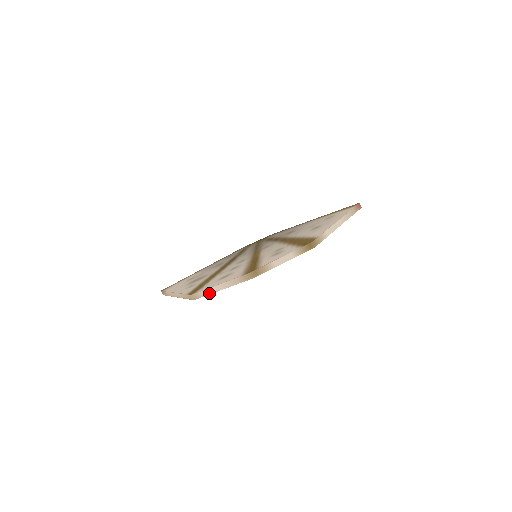
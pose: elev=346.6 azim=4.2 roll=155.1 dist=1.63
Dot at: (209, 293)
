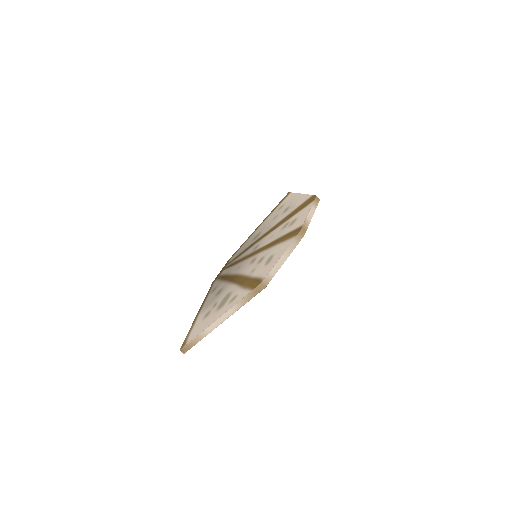
Dot at: (276, 271)
